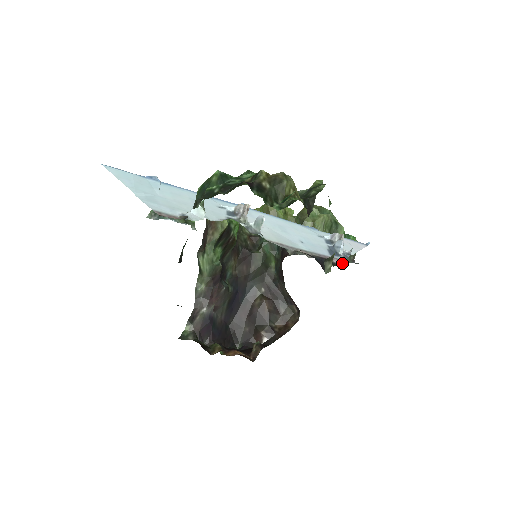
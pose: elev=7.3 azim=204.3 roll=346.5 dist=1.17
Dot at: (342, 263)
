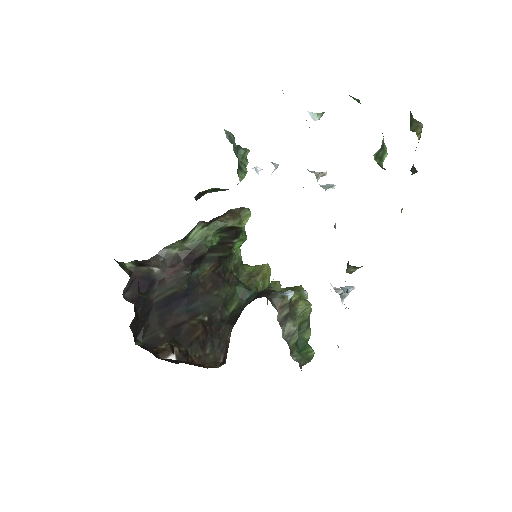
Dot at: (293, 357)
